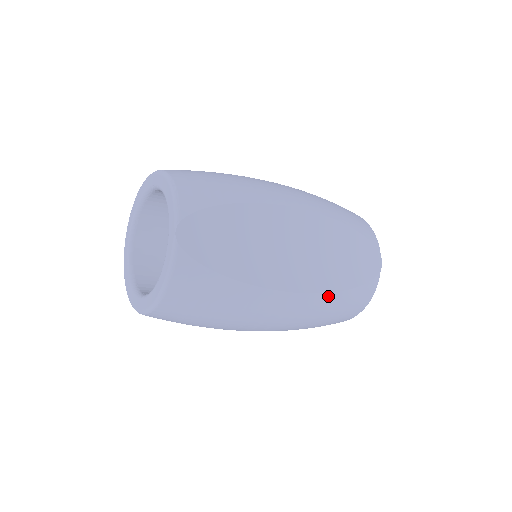
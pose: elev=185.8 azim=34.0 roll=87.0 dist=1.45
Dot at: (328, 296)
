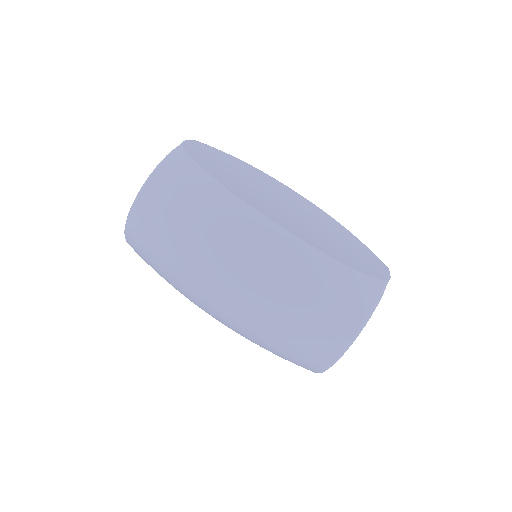
Dot at: (311, 250)
